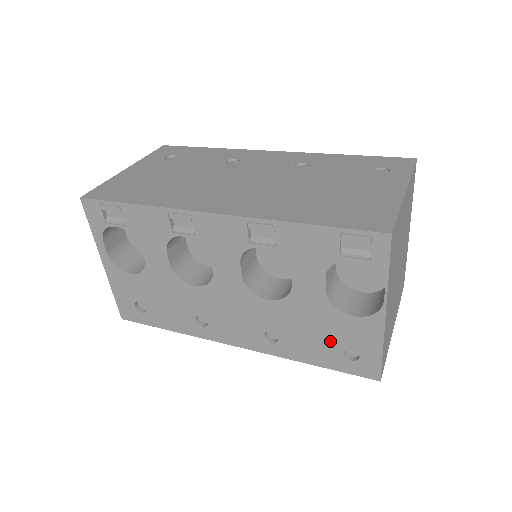
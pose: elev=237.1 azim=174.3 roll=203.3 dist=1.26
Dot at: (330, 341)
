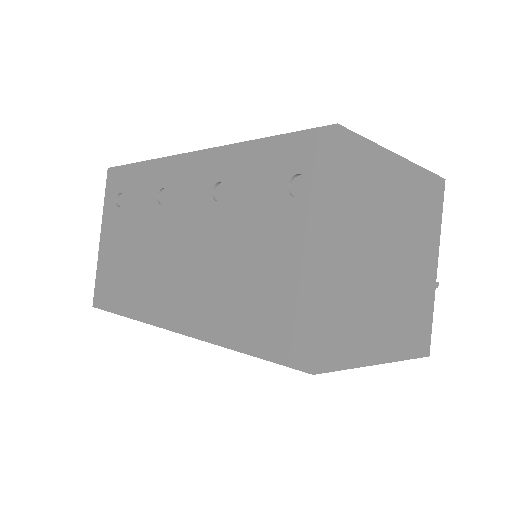
Dot at: occluded
